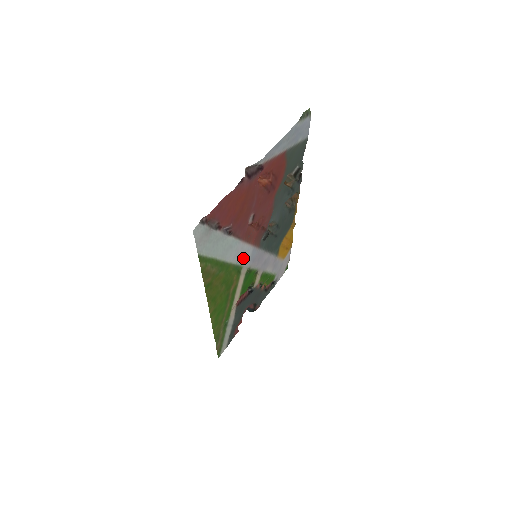
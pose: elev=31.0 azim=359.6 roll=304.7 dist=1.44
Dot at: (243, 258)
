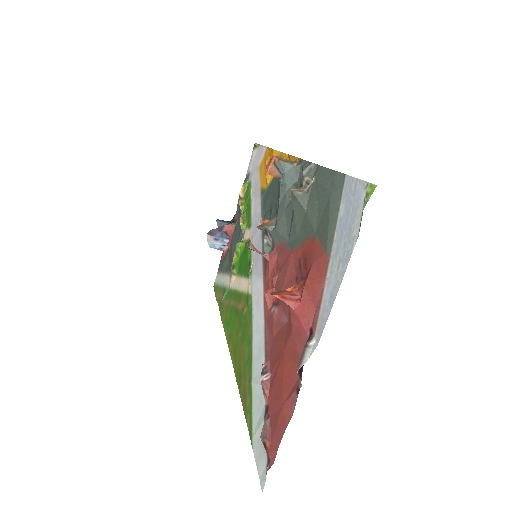
Dot at: (255, 300)
